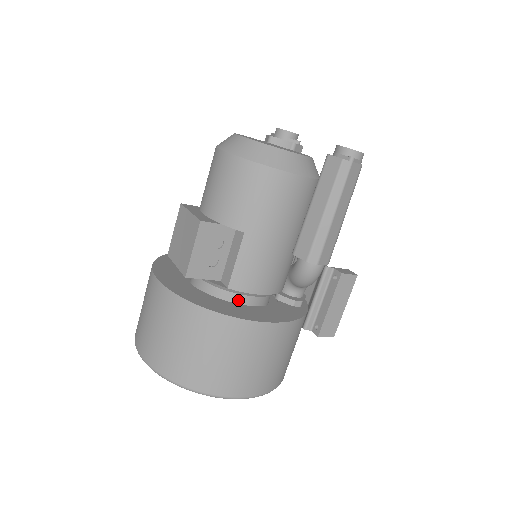
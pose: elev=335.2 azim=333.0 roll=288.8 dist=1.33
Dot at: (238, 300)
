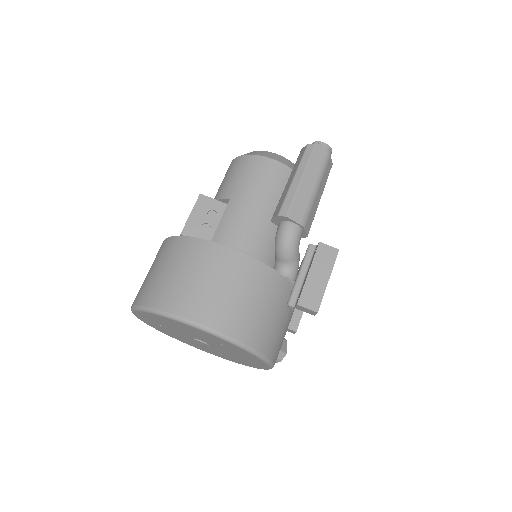
Dot at: occluded
